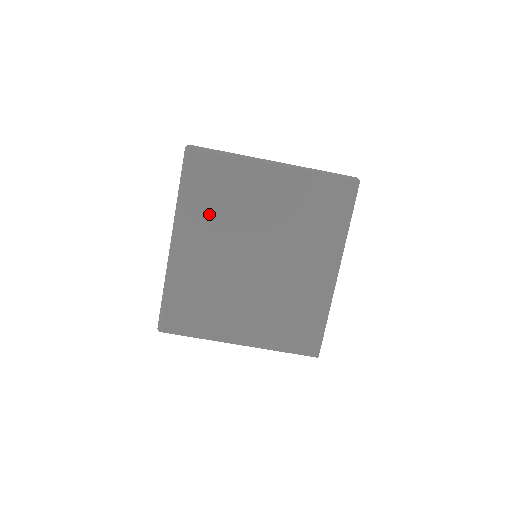
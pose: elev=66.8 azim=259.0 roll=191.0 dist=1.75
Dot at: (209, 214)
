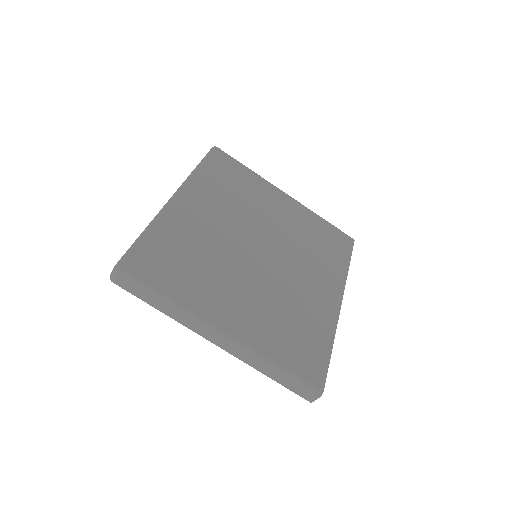
Dot at: (222, 194)
